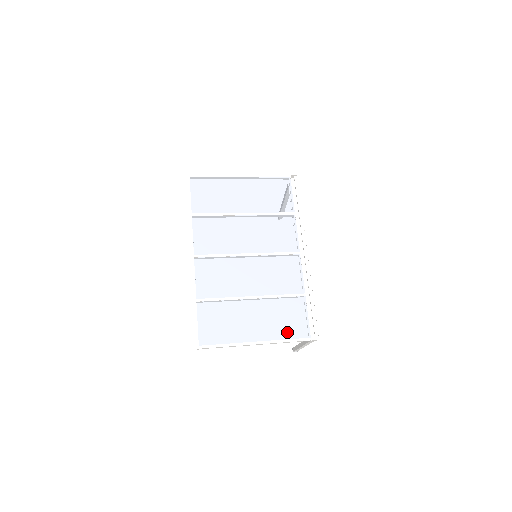
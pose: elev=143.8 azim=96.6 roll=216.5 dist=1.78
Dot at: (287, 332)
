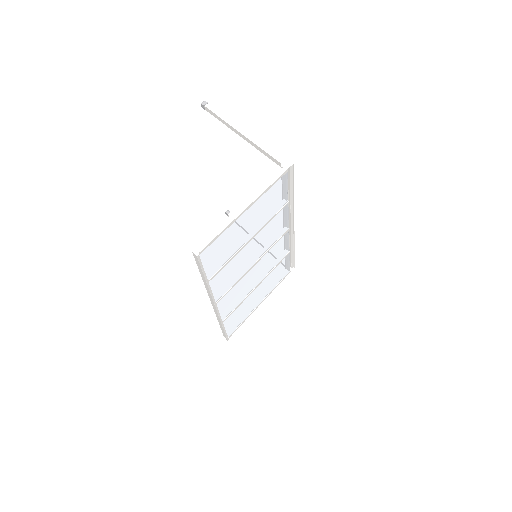
Dot at: (277, 282)
